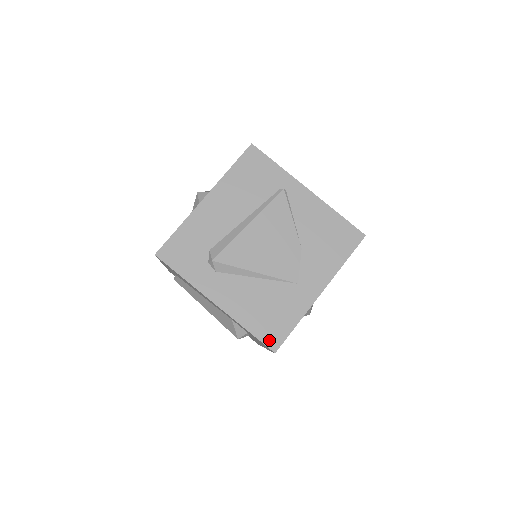
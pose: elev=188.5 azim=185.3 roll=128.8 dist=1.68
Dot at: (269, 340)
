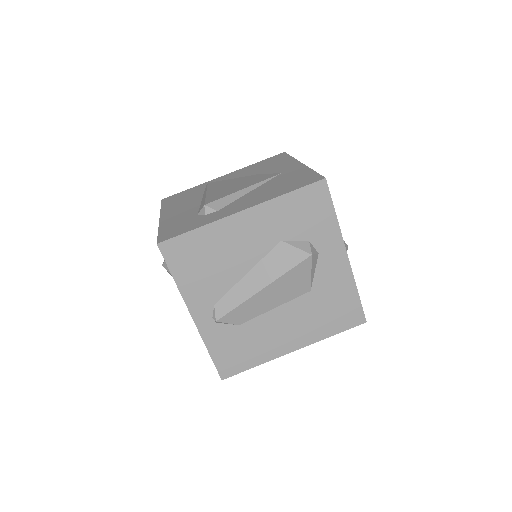
Dot at: (310, 182)
